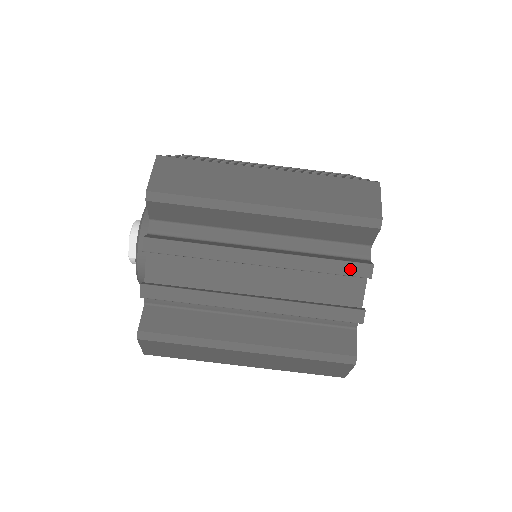
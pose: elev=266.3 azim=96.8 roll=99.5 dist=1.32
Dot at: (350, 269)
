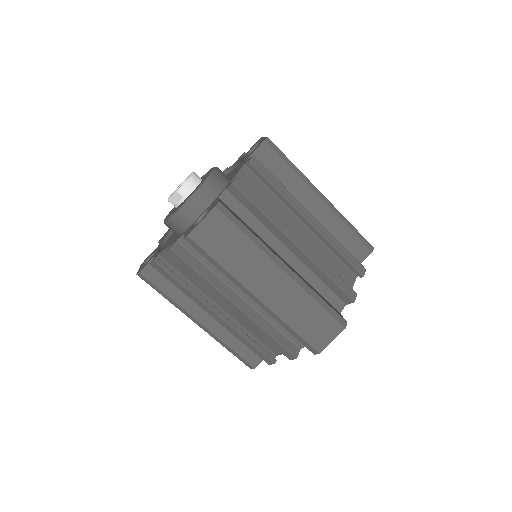
Dot at: (282, 350)
